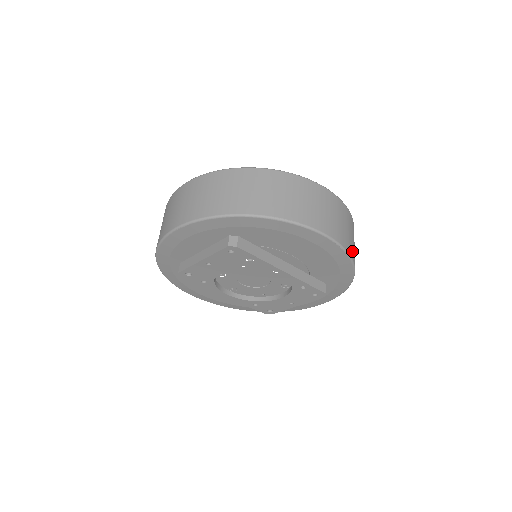
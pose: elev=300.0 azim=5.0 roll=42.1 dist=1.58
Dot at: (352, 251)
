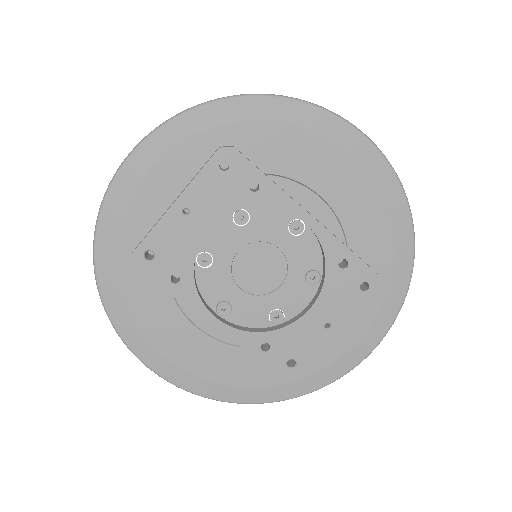
Dot at: occluded
